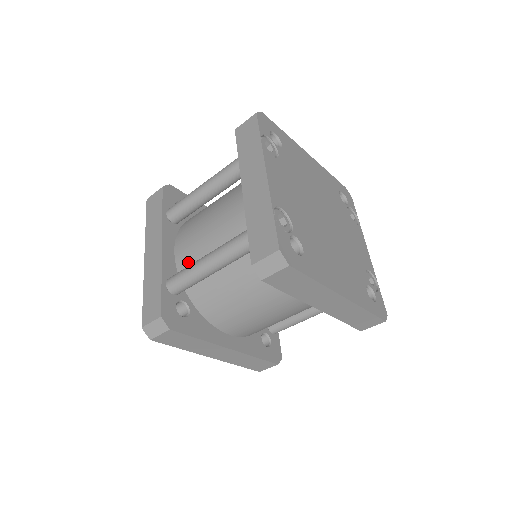
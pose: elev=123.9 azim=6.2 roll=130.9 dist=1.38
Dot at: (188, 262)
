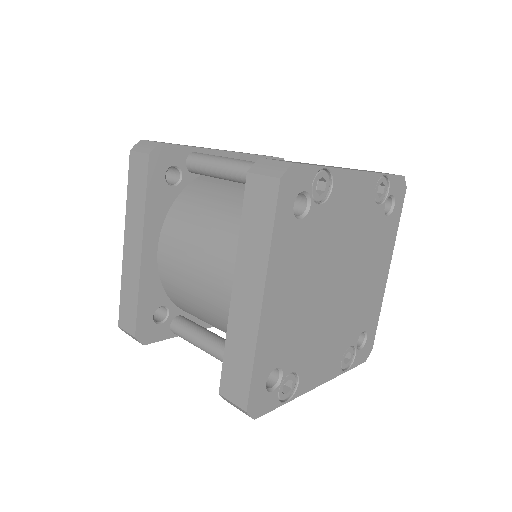
Dot at: occluded
